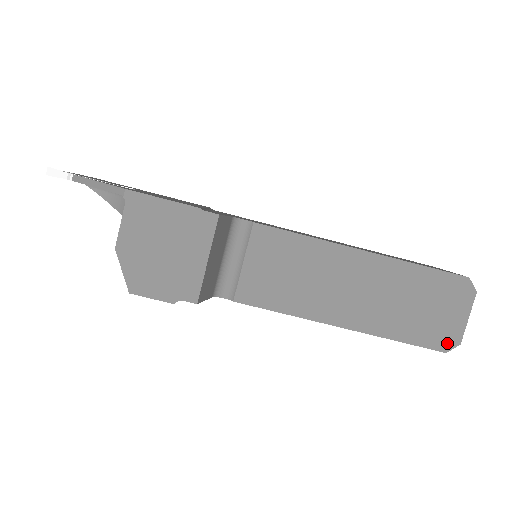
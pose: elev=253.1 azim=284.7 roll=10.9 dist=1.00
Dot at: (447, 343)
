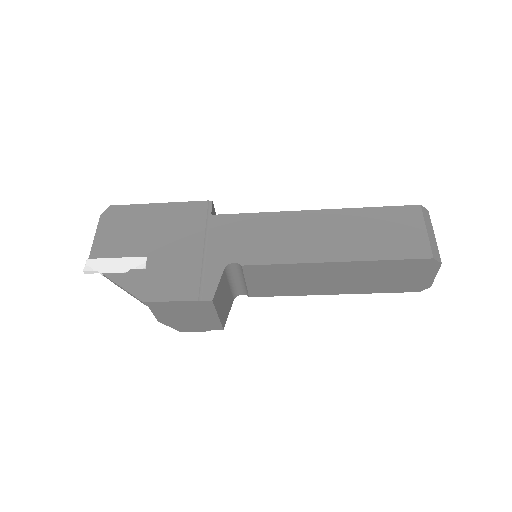
Dot at: (419, 288)
